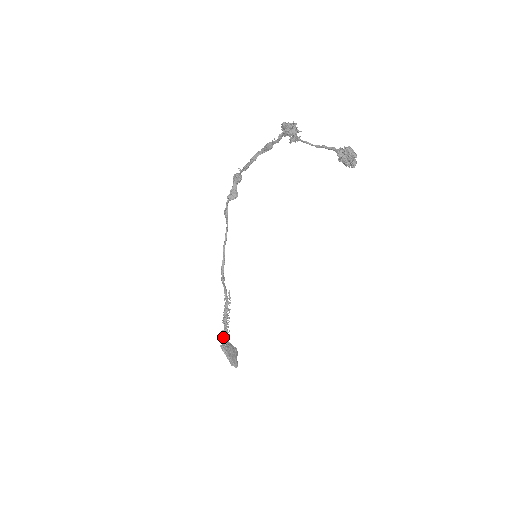
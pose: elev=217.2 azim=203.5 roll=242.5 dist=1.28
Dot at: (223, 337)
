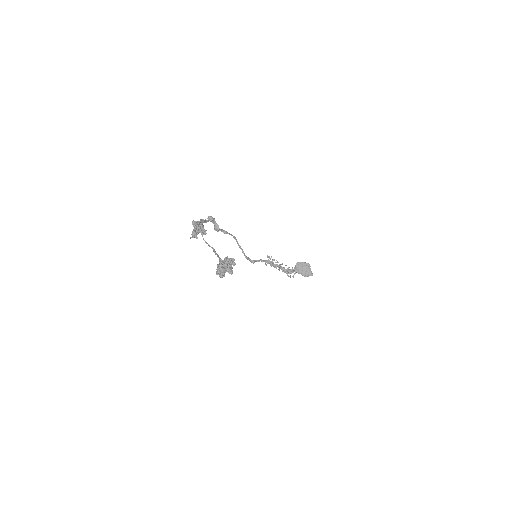
Dot at: (286, 273)
